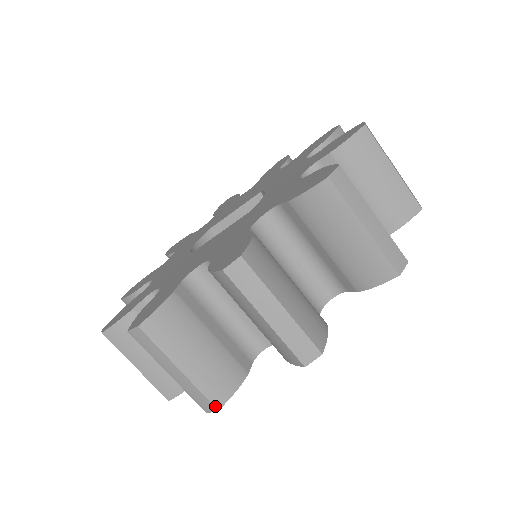
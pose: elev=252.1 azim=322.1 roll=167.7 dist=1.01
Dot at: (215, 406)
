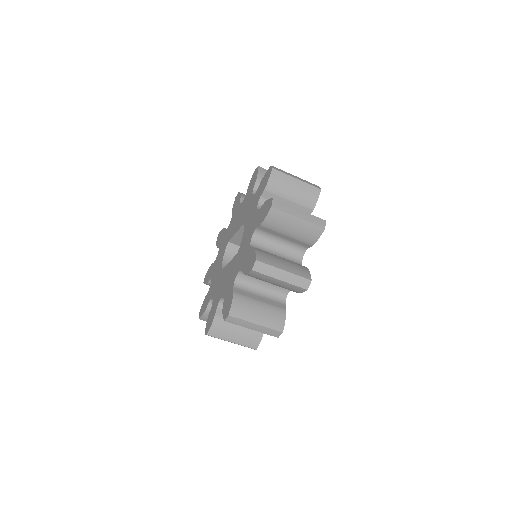
Dot at: (254, 349)
